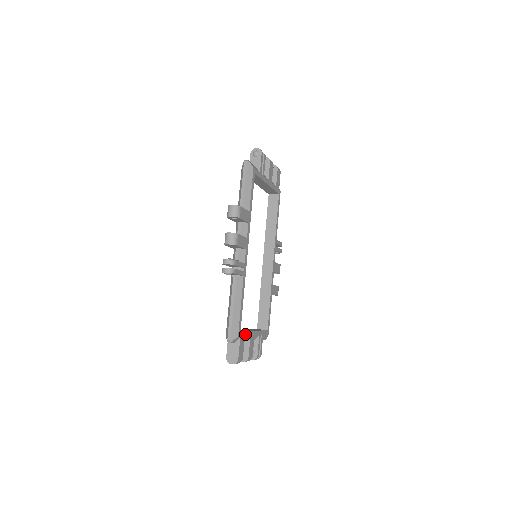
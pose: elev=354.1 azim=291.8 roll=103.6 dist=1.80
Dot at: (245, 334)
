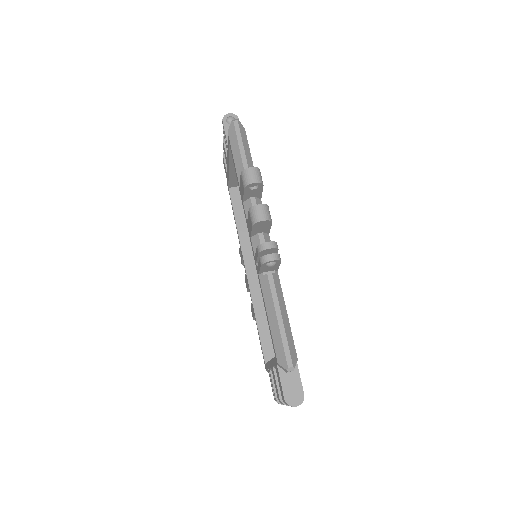
Dot at: occluded
